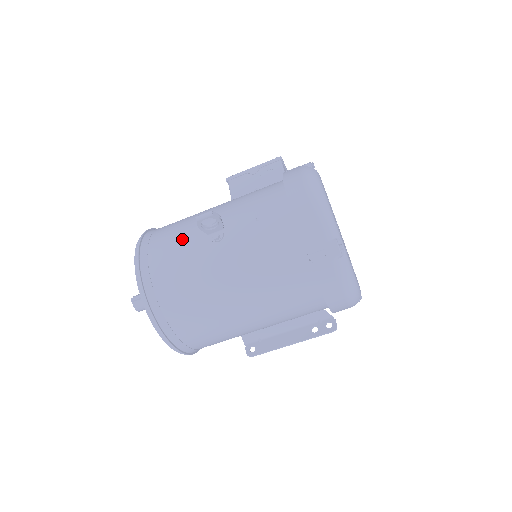
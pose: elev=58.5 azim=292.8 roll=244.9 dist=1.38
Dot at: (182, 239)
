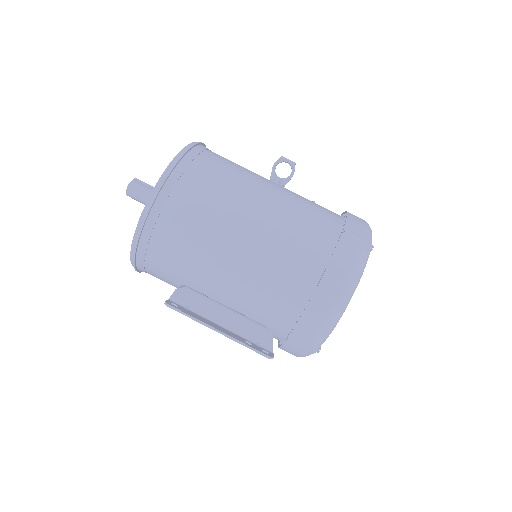
Dot at: occluded
